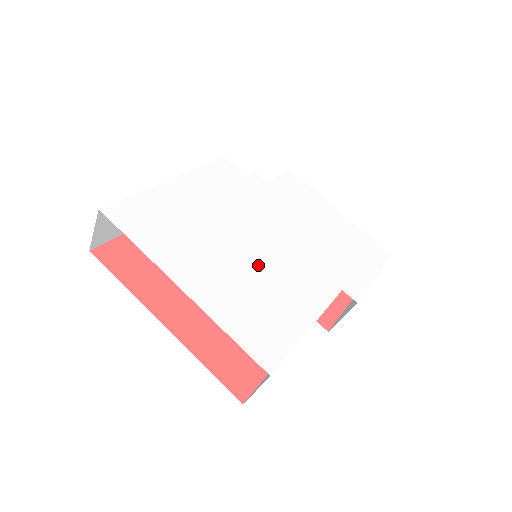
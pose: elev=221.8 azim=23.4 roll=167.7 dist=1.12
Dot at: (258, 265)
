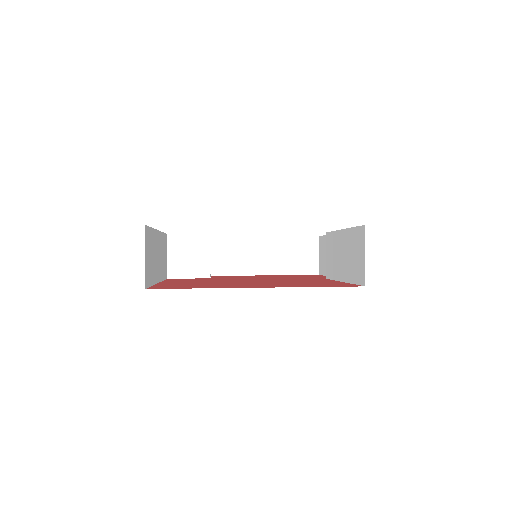
Dot at: occluded
